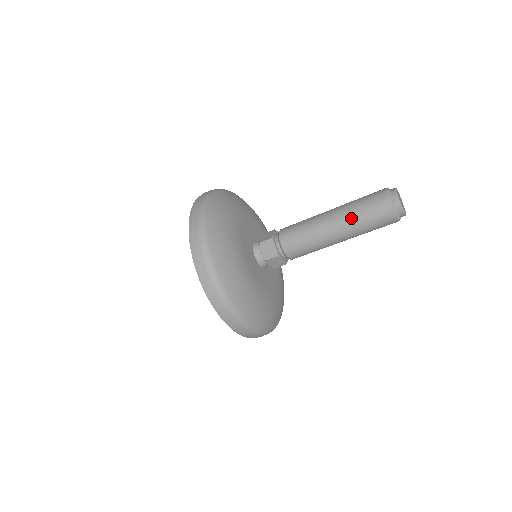
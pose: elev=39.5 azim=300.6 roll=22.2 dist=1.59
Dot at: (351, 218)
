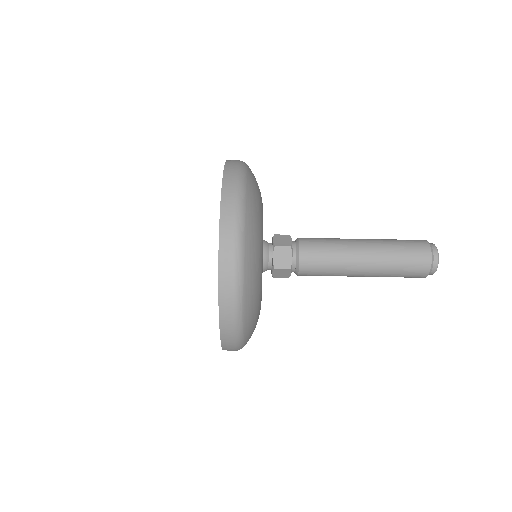
Dot at: (387, 259)
